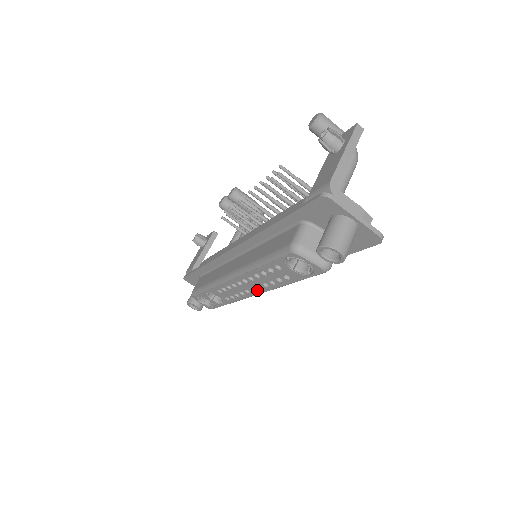
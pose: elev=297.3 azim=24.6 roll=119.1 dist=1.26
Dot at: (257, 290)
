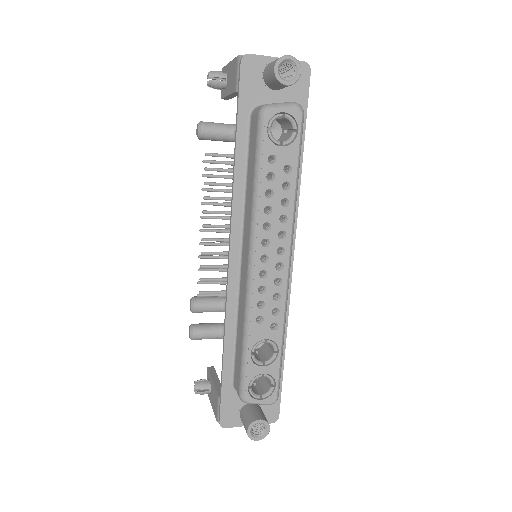
Dot at: (284, 247)
